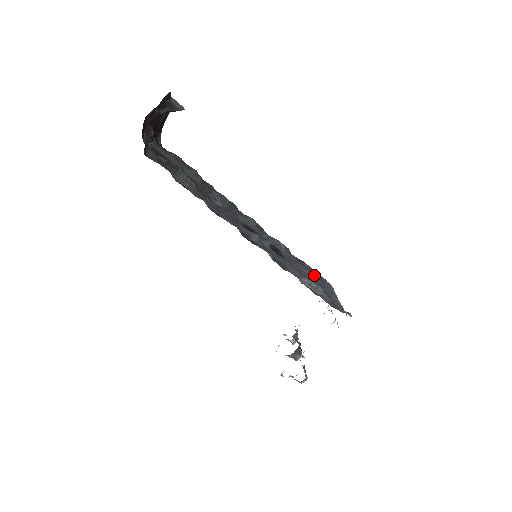
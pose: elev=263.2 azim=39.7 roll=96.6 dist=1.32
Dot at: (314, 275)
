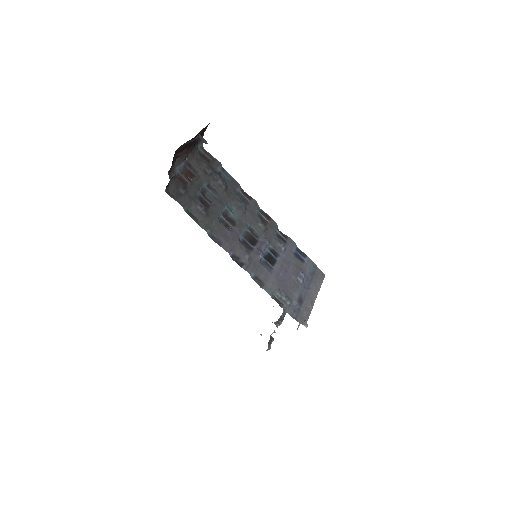
Dot at: (299, 280)
